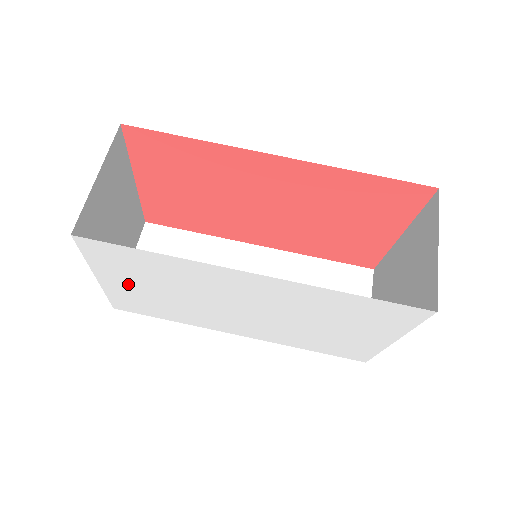
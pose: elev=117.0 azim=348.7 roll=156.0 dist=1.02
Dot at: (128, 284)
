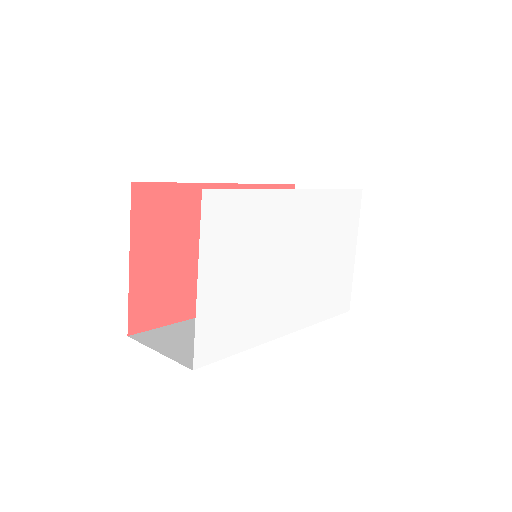
Dot at: (222, 275)
